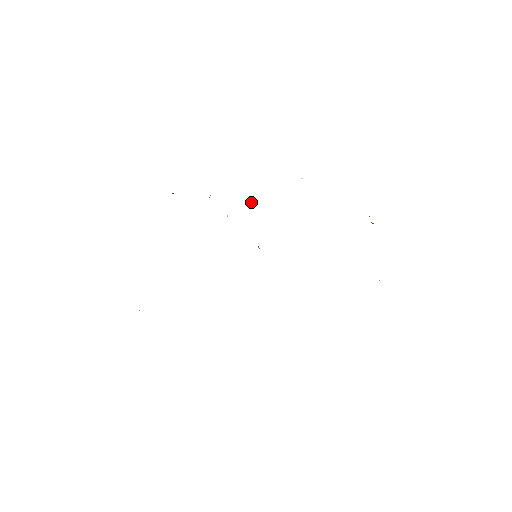
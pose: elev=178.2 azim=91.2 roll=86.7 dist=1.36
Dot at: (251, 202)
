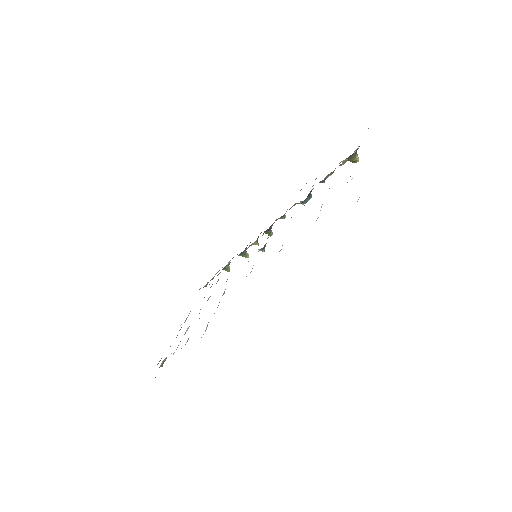
Dot at: (266, 232)
